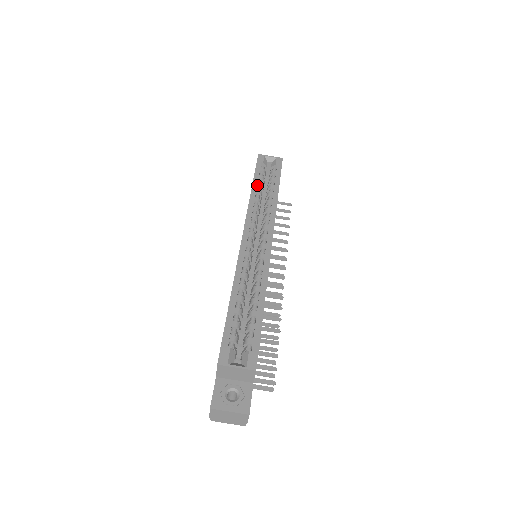
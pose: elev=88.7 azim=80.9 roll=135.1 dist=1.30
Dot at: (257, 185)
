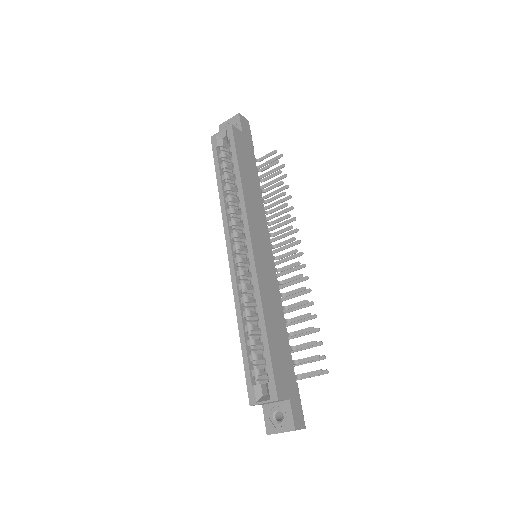
Dot at: (222, 180)
